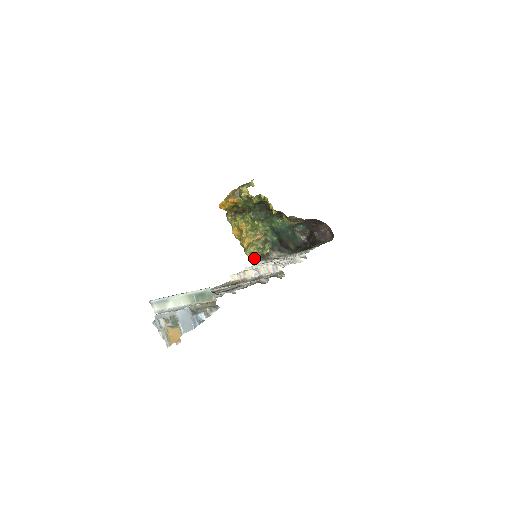
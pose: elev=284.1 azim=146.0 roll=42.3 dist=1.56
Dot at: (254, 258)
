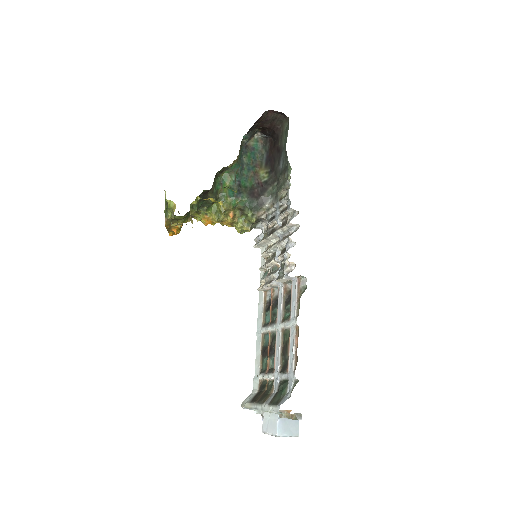
Dot at: (249, 230)
